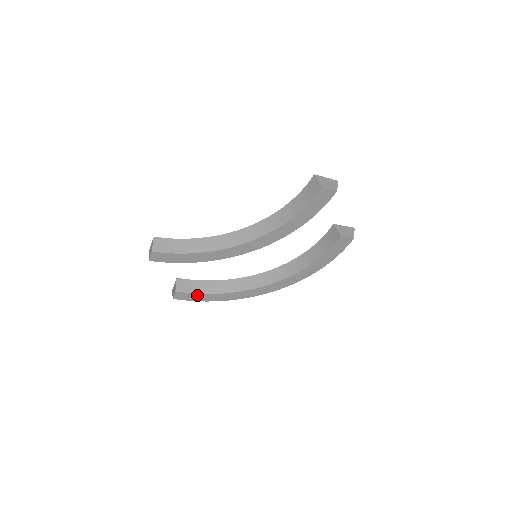
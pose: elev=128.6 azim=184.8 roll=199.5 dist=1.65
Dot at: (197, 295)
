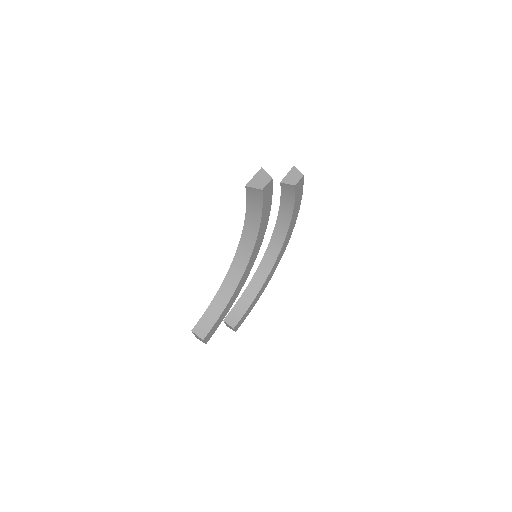
Dot at: (246, 313)
